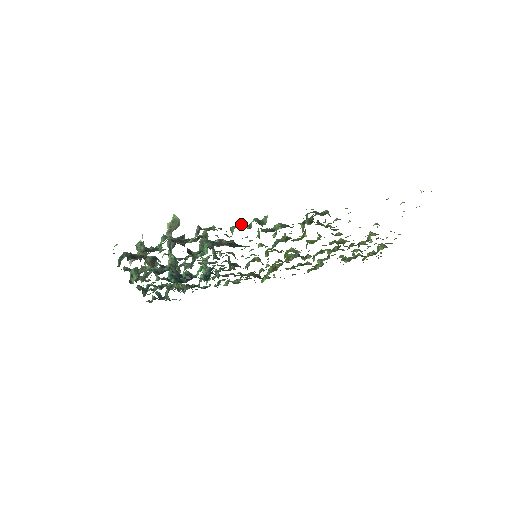
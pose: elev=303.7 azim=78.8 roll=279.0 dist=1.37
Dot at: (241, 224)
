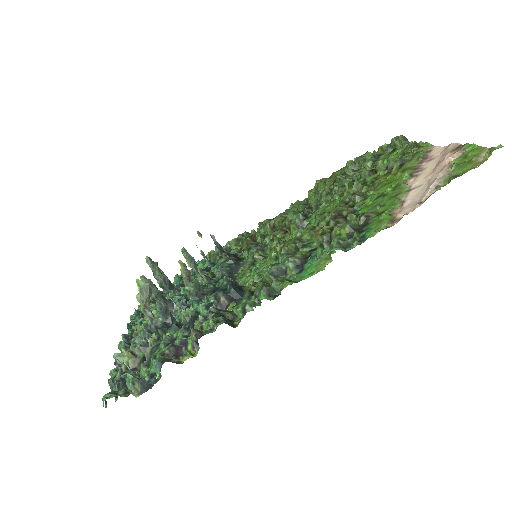
Dot at: (248, 309)
